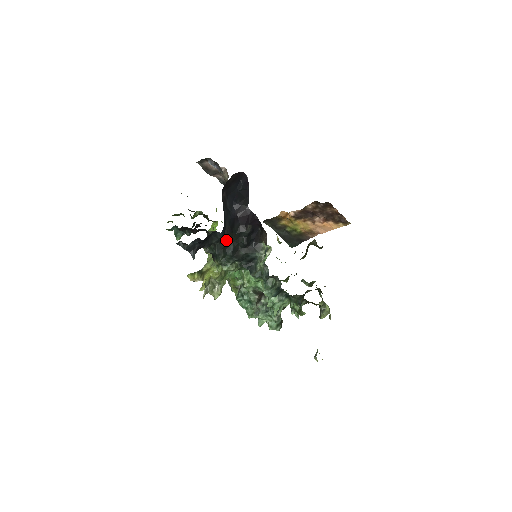
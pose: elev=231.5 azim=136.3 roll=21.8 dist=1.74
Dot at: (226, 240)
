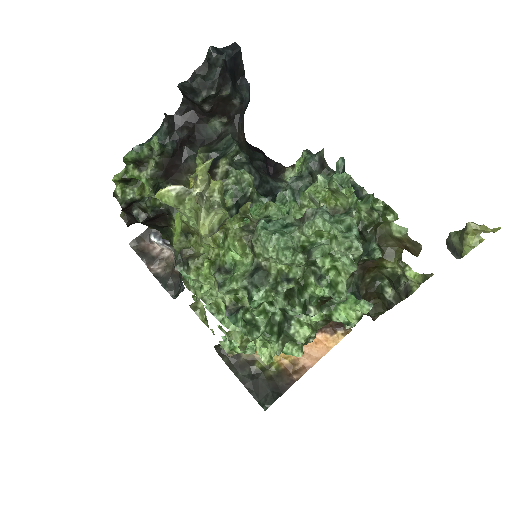
Dot at: (241, 136)
